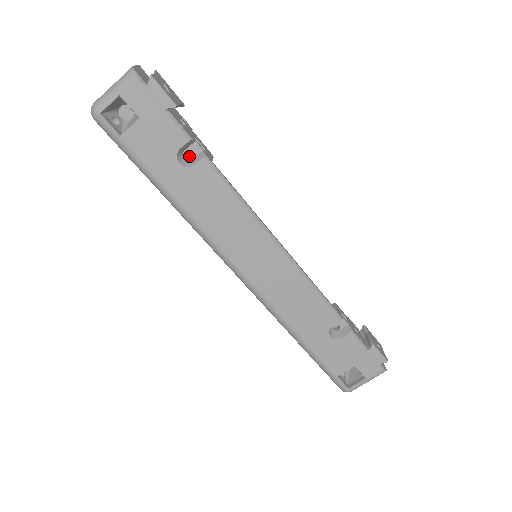
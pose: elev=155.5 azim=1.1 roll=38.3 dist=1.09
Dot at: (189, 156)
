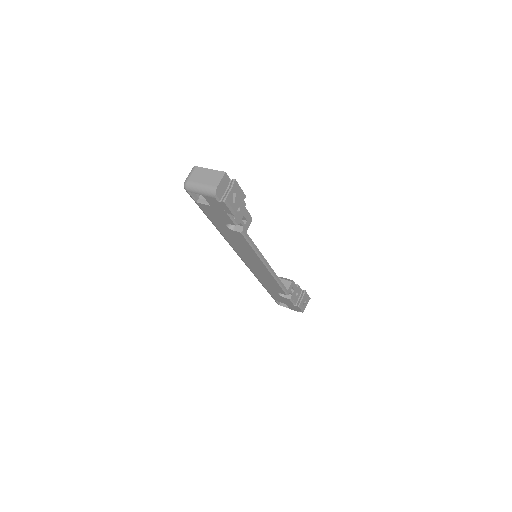
Dot at: occluded
